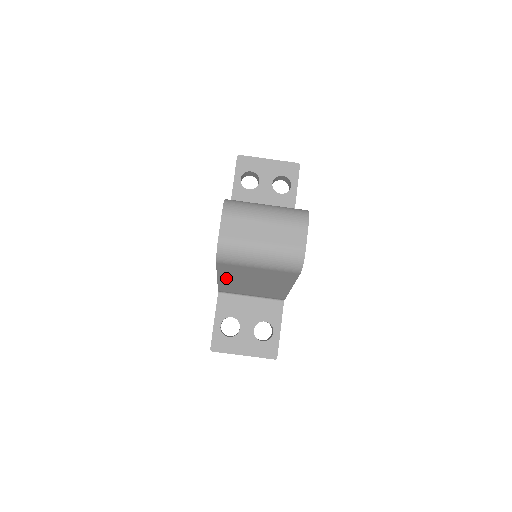
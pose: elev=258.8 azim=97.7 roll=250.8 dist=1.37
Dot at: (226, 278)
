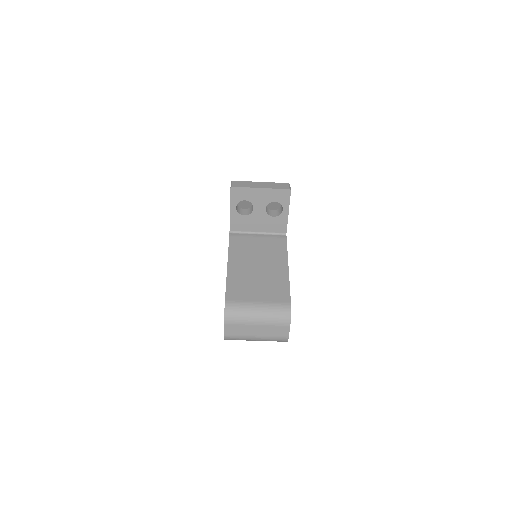
Dot at: occluded
